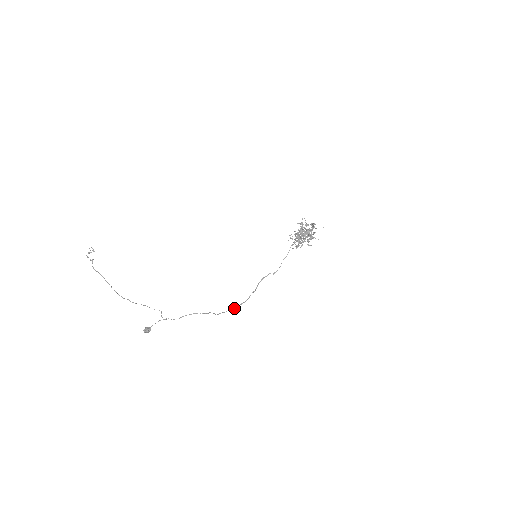
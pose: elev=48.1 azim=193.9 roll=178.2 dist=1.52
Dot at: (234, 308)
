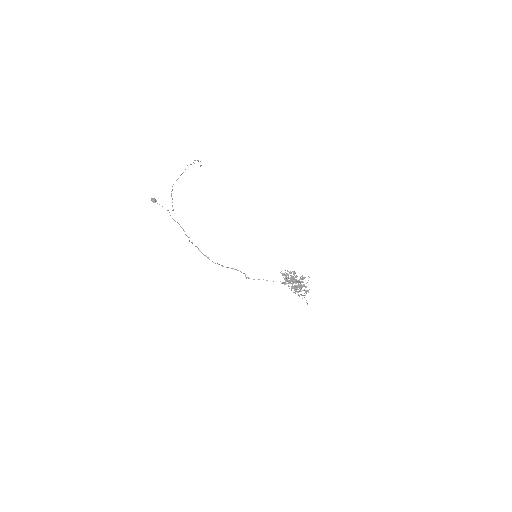
Dot at: occluded
